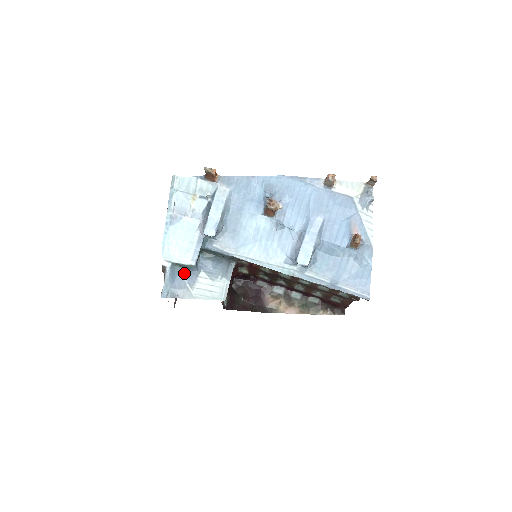
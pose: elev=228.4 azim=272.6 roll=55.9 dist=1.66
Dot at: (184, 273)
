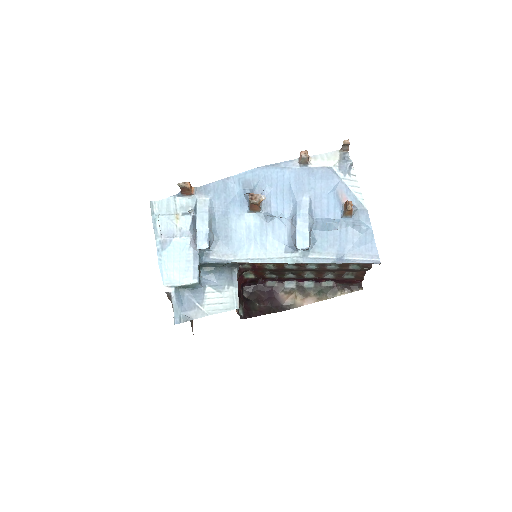
Dot at: (190, 293)
